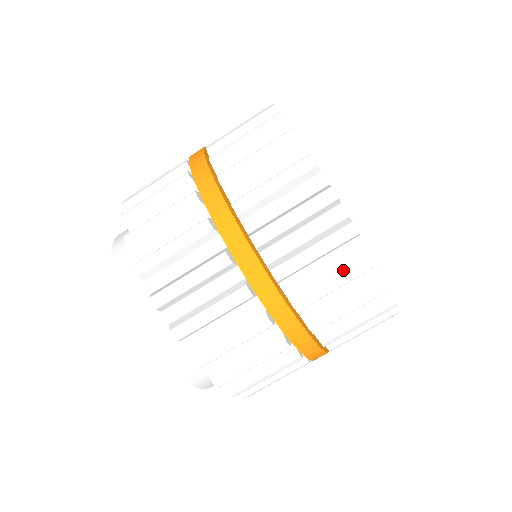
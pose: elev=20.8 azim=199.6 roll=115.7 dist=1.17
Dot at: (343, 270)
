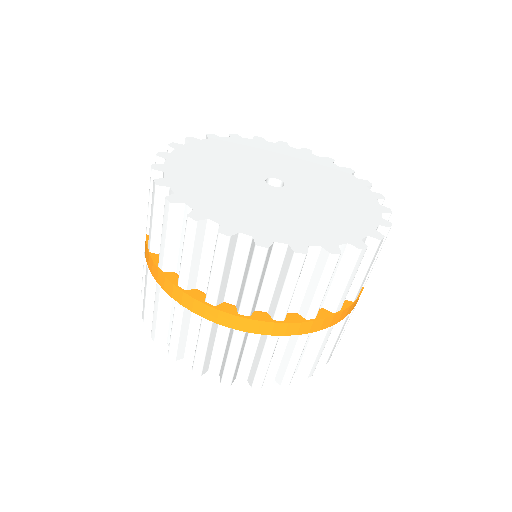
Dot at: (184, 239)
